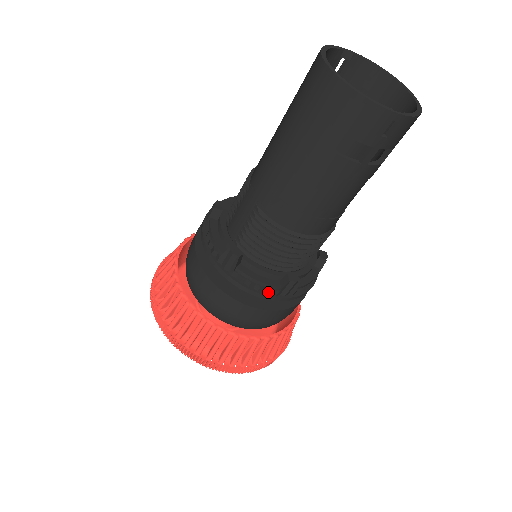
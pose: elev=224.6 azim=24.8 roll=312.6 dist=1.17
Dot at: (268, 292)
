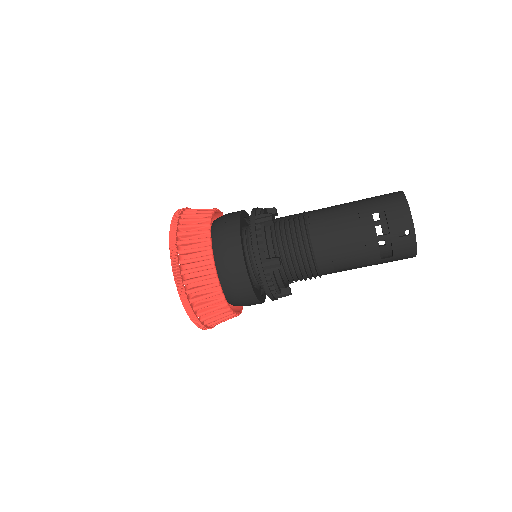
Dot at: (261, 252)
